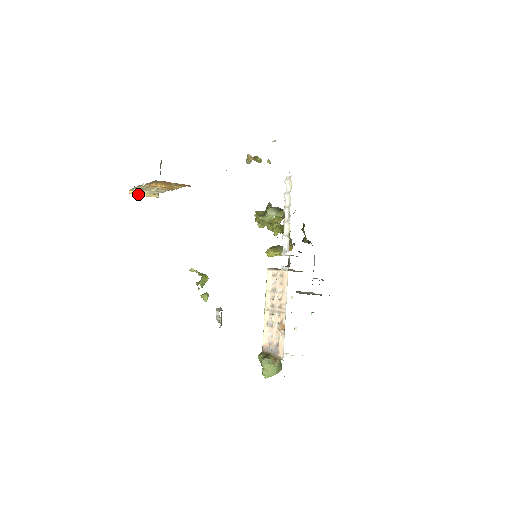
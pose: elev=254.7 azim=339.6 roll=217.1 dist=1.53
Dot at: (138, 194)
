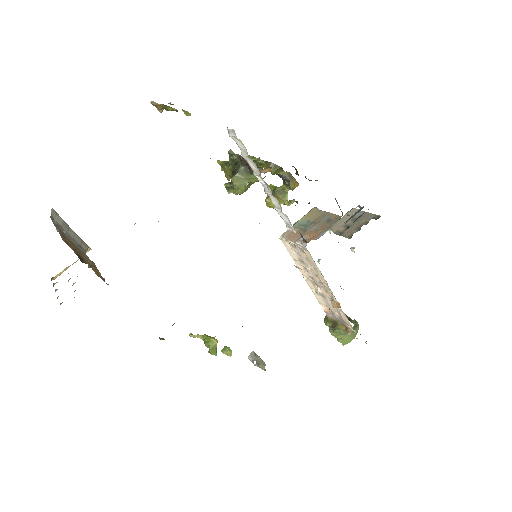
Dot at: (64, 270)
